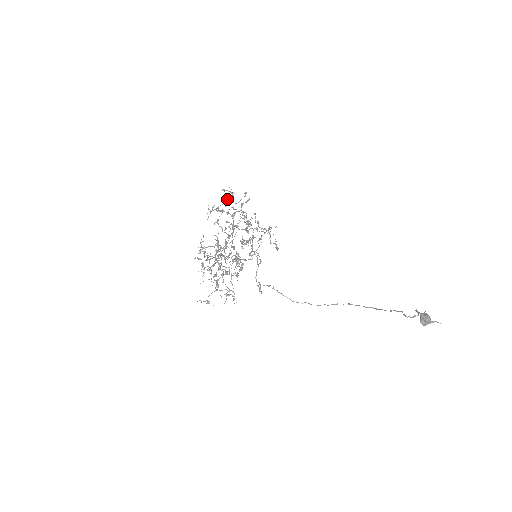
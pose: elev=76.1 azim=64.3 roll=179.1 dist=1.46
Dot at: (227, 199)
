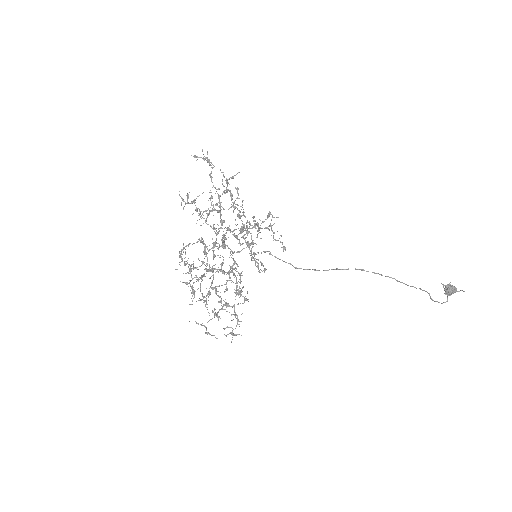
Dot at: (211, 198)
